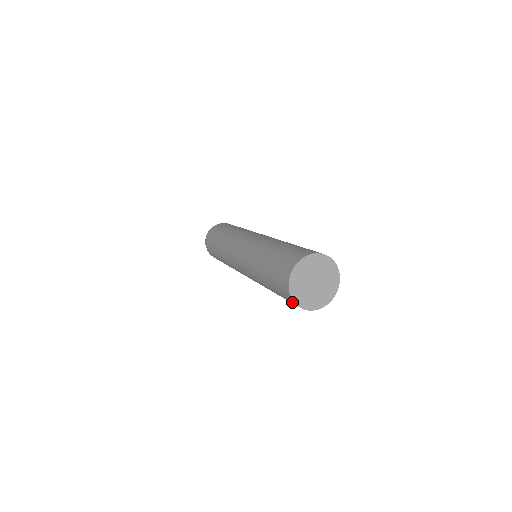
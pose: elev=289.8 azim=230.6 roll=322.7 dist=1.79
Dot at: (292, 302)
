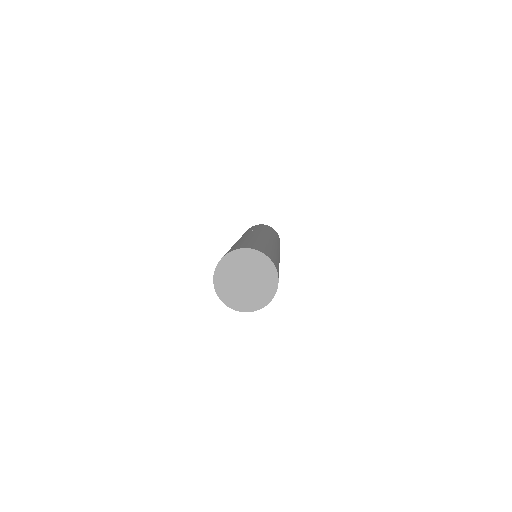
Dot at: occluded
